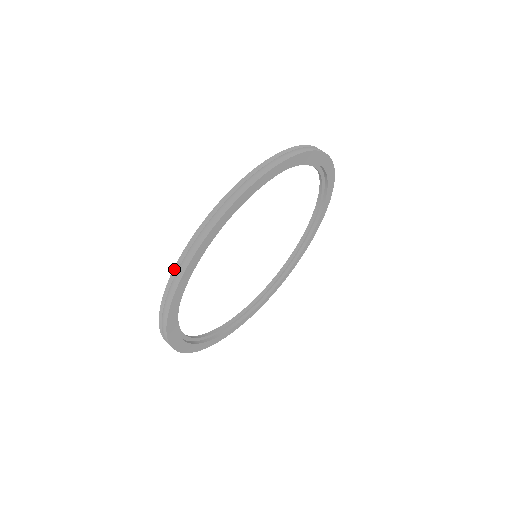
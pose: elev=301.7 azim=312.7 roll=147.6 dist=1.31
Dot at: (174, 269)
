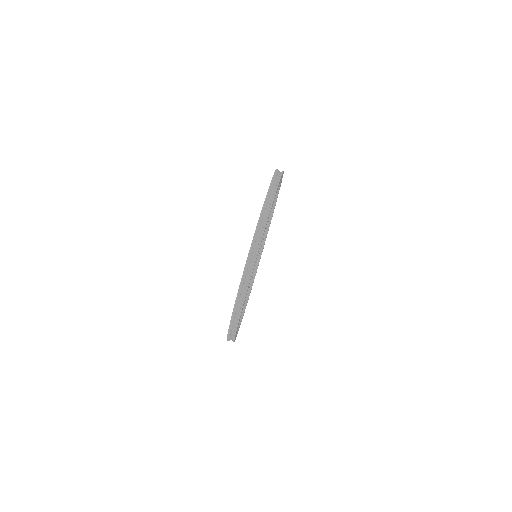
Dot at: (255, 233)
